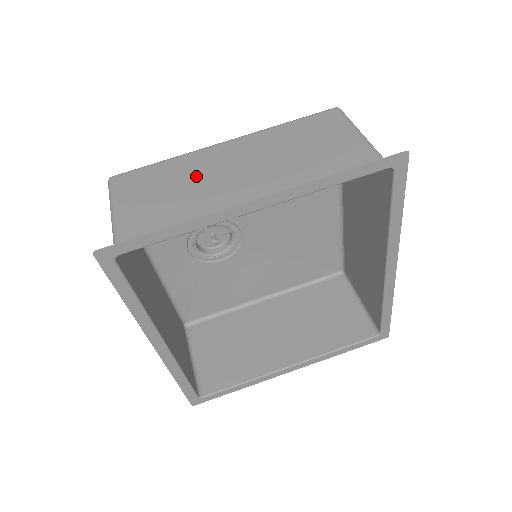
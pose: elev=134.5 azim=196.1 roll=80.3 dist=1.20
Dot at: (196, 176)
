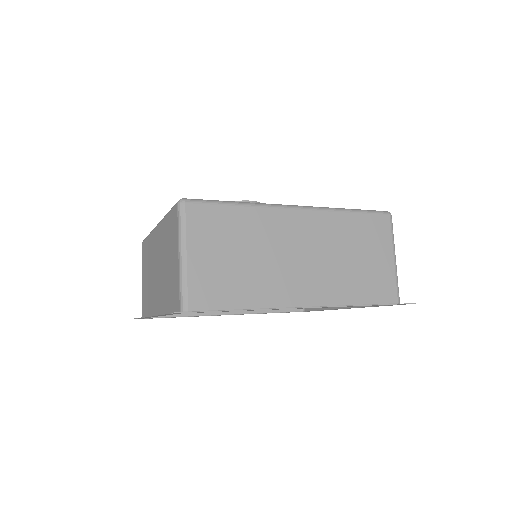
Dot at: (151, 263)
